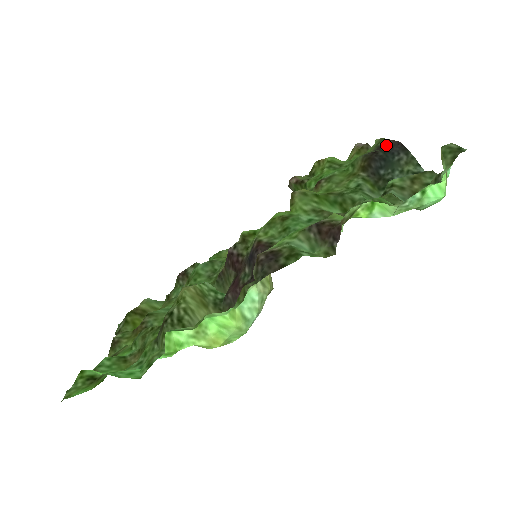
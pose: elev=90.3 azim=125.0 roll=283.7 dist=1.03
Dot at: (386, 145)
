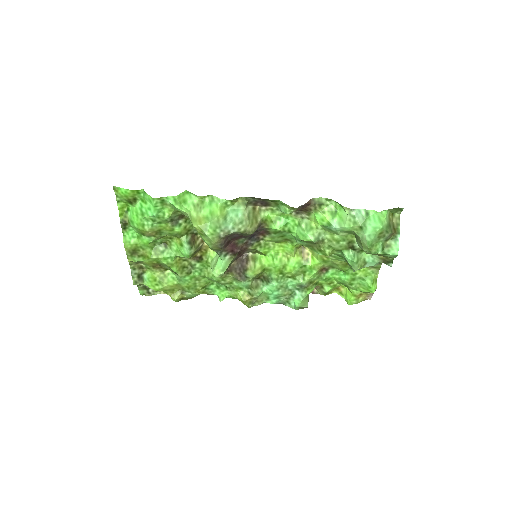
Dot at: occluded
